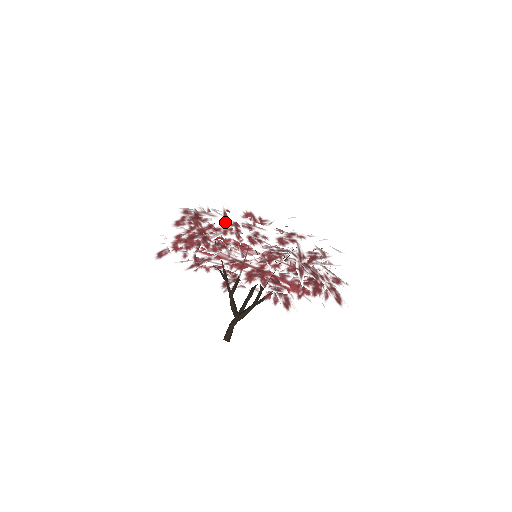
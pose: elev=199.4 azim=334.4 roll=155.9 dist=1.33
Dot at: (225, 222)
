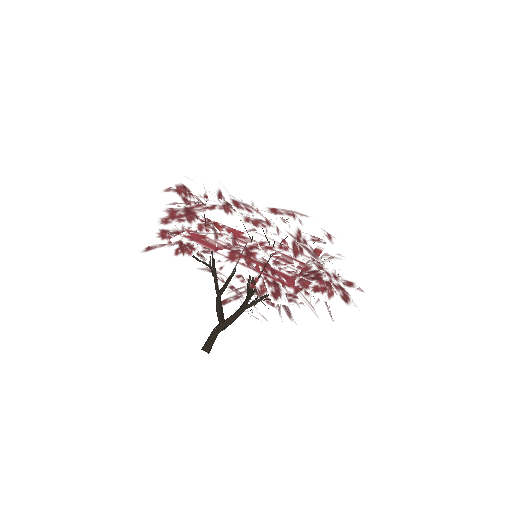
Dot at: occluded
